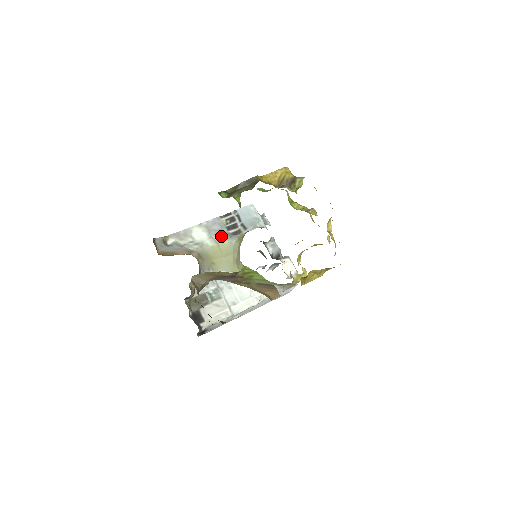
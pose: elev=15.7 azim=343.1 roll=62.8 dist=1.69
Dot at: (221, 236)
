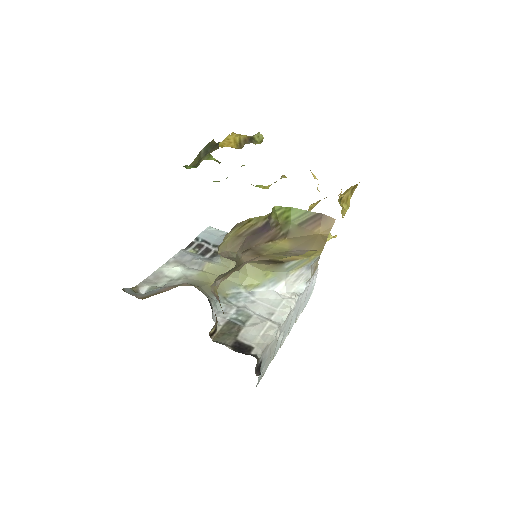
Dot at: (200, 263)
